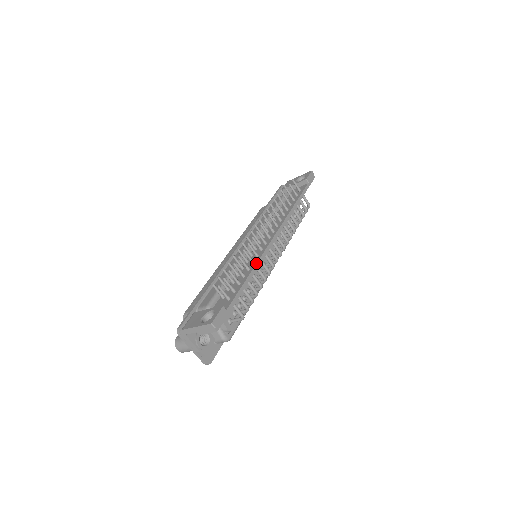
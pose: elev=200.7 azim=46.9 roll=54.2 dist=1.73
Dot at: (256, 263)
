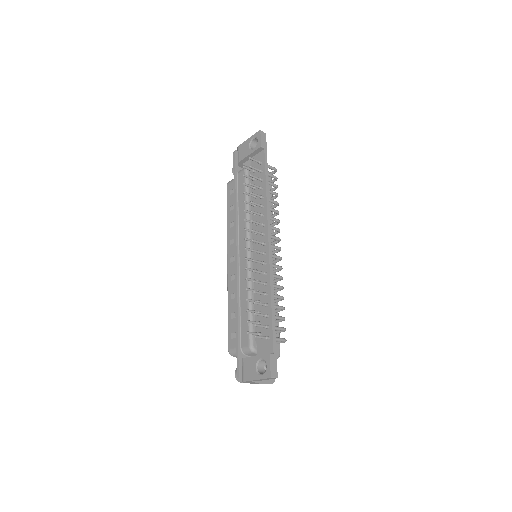
Dot at: (270, 285)
